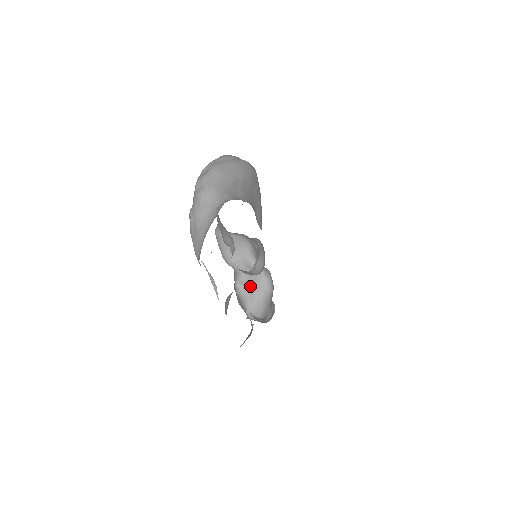
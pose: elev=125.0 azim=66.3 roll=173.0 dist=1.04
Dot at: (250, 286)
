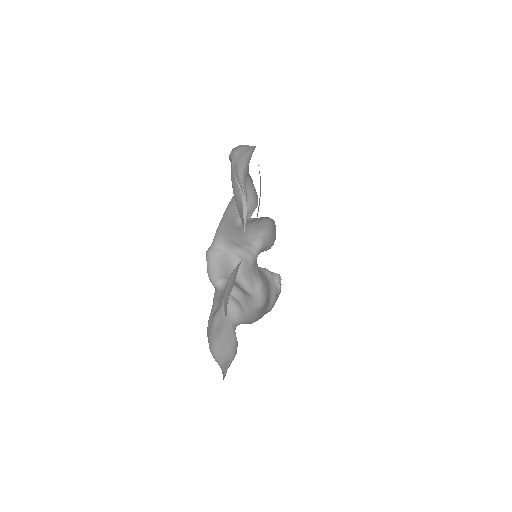
Dot at: (240, 299)
